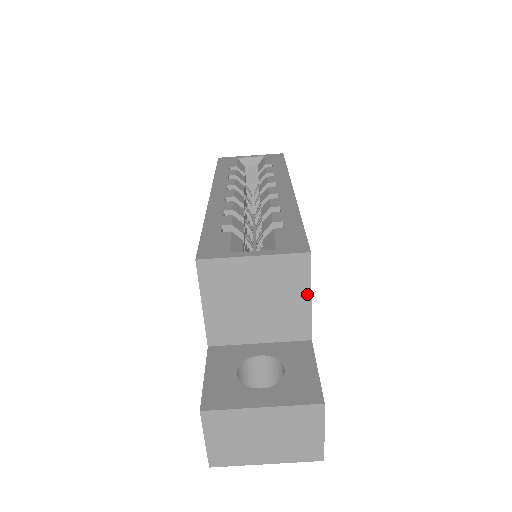
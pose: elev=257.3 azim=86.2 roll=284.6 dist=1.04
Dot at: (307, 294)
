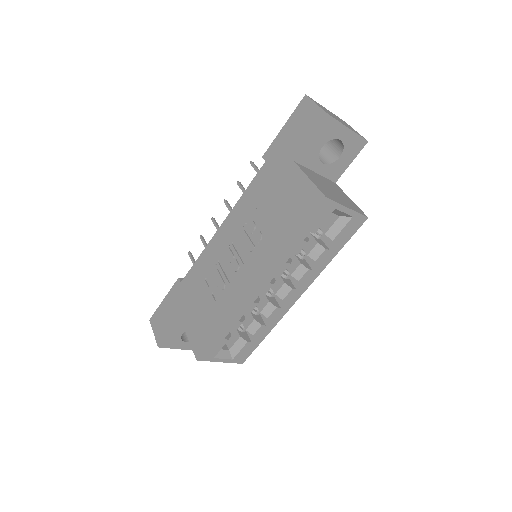
Dot at: occluded
